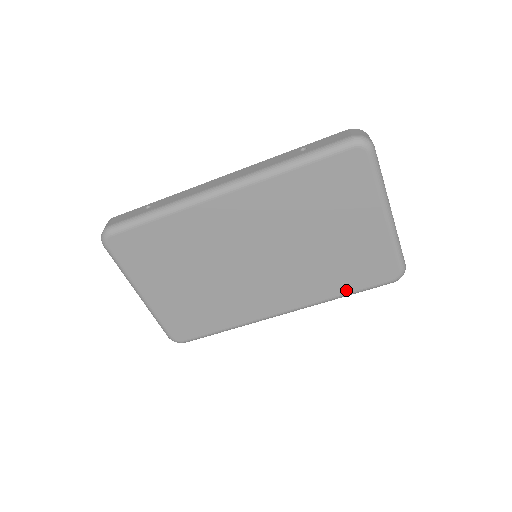
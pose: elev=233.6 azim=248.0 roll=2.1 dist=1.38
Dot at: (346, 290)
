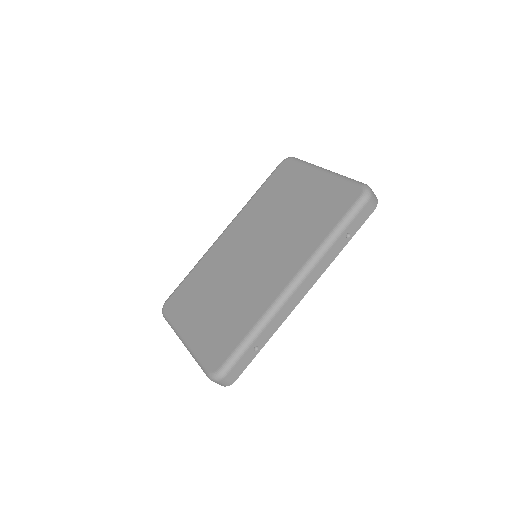
Dot at: (330, 228)
